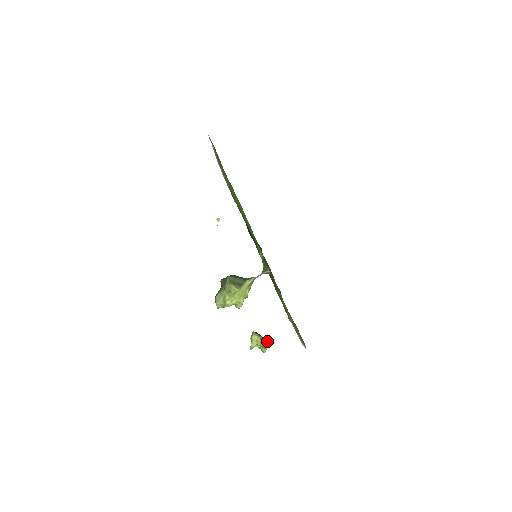
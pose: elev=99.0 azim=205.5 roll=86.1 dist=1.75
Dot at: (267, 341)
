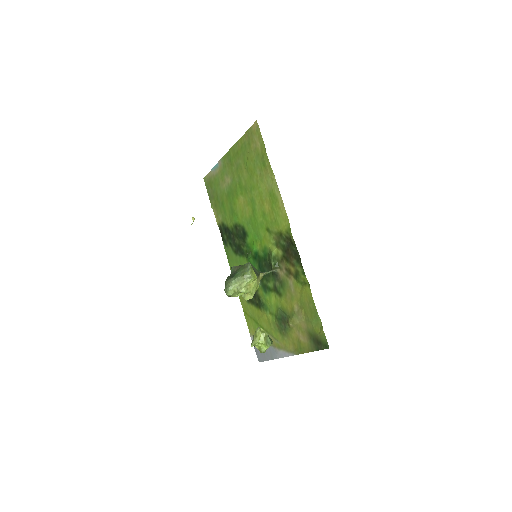
Dot at: (271, 339)
